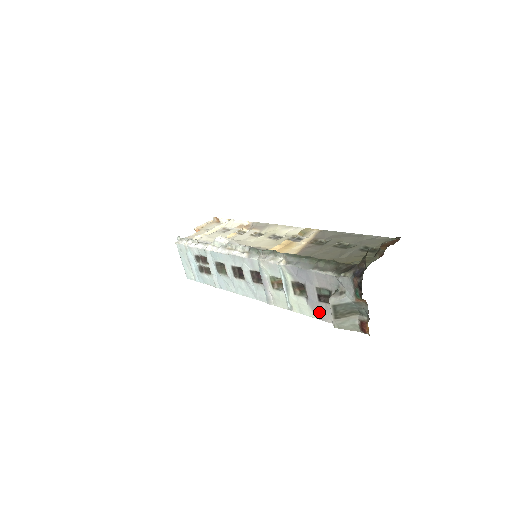
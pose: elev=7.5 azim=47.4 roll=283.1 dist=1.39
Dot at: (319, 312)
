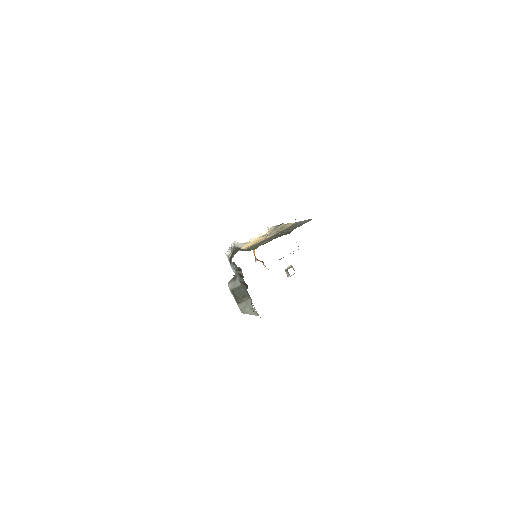
Dot at: occluded
